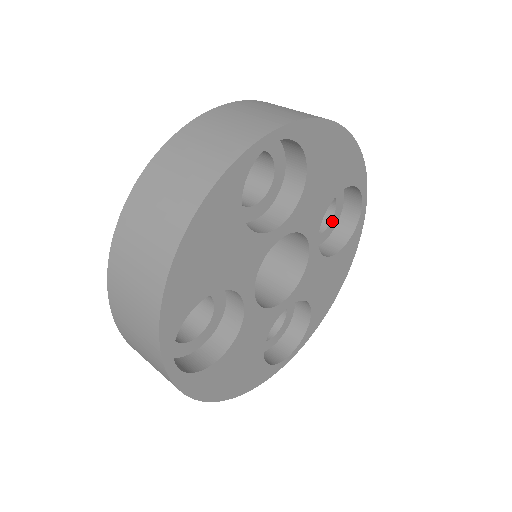
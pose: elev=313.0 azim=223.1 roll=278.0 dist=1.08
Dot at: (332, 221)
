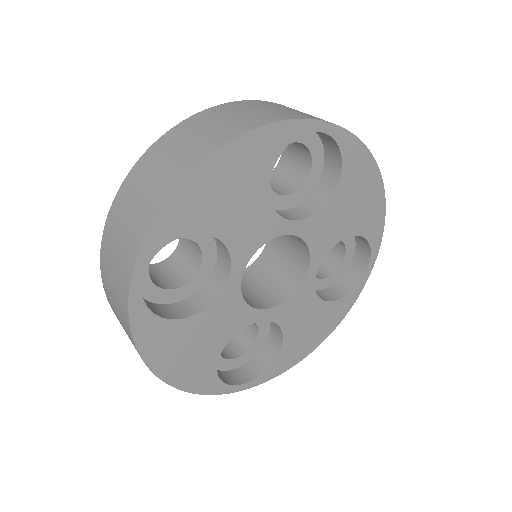
Dot at: (334, 274)
